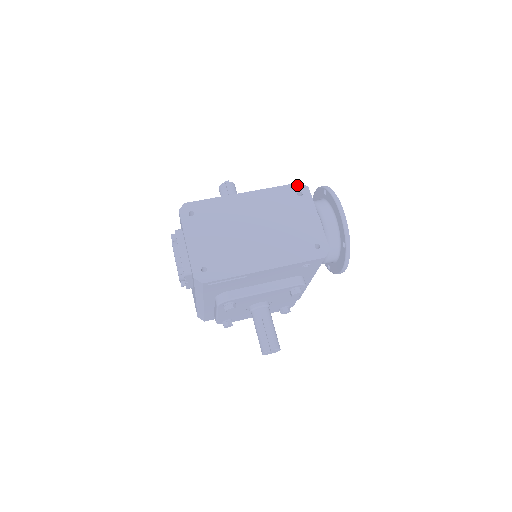
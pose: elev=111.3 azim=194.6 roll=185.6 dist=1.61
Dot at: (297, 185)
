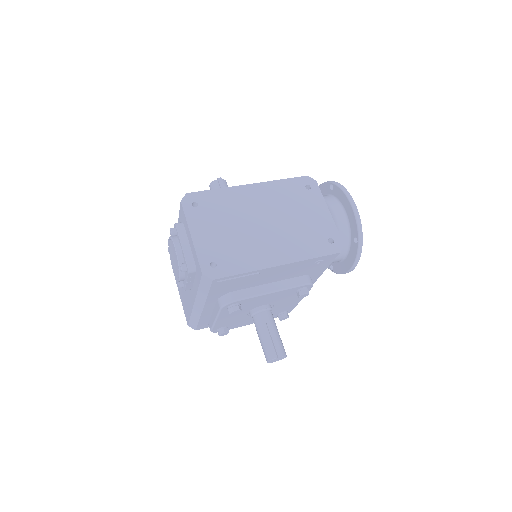
Dot at: (304, 178)
